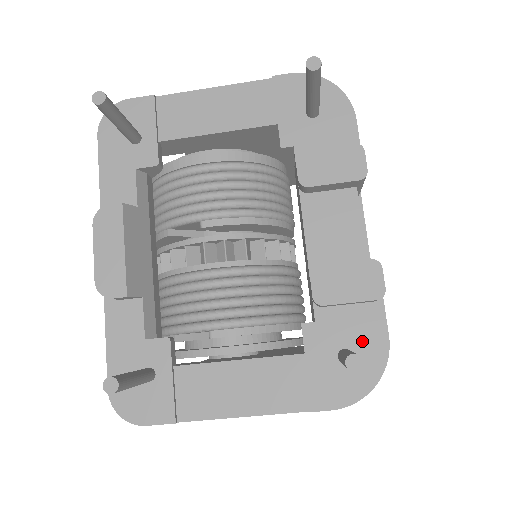
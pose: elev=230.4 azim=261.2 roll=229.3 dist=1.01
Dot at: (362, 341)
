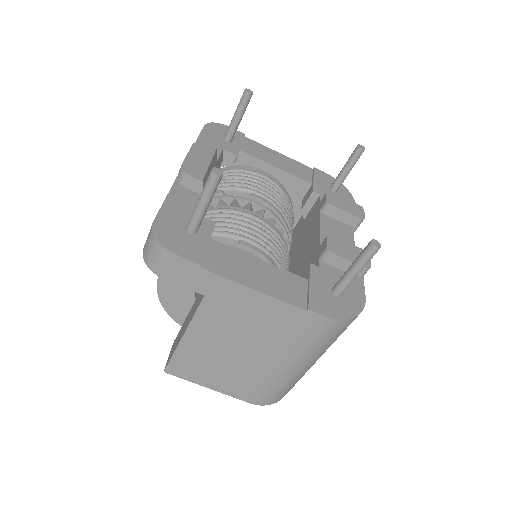
Dot at: (348, 291)
